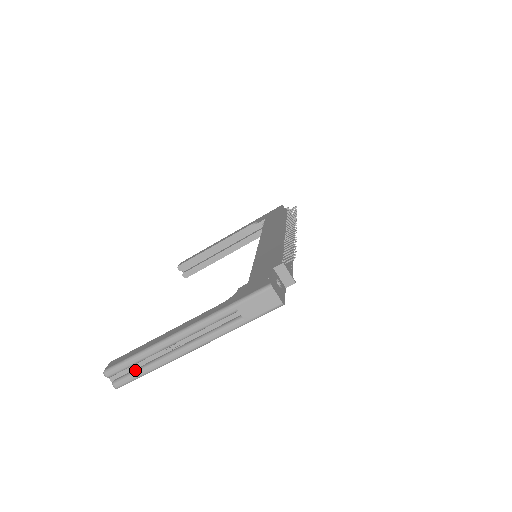
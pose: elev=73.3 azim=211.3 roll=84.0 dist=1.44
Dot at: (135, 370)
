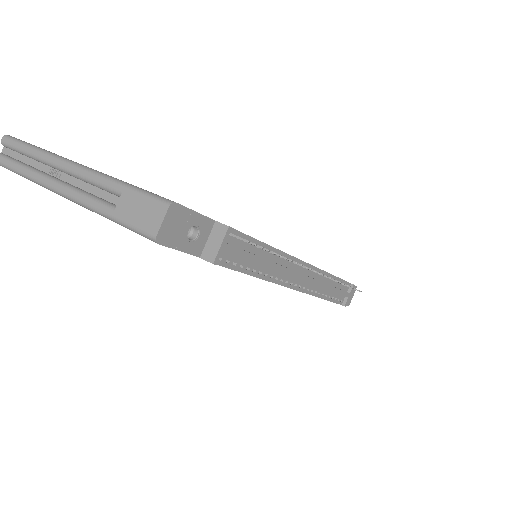
Dot at: (18, 160)
